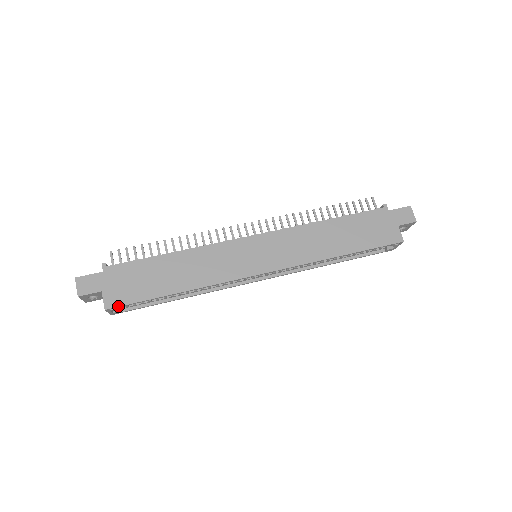
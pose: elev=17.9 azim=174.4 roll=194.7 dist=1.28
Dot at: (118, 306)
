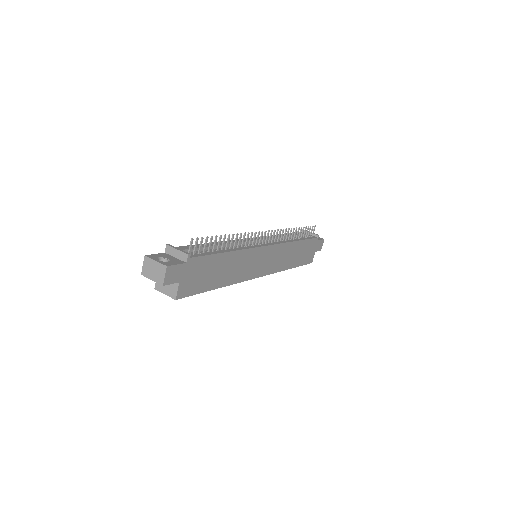
Dot at: occluded
